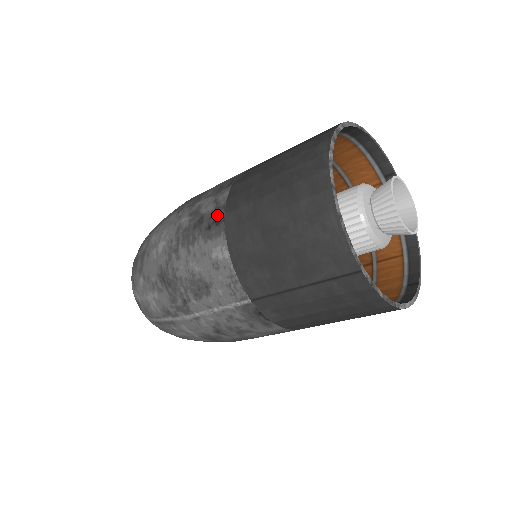
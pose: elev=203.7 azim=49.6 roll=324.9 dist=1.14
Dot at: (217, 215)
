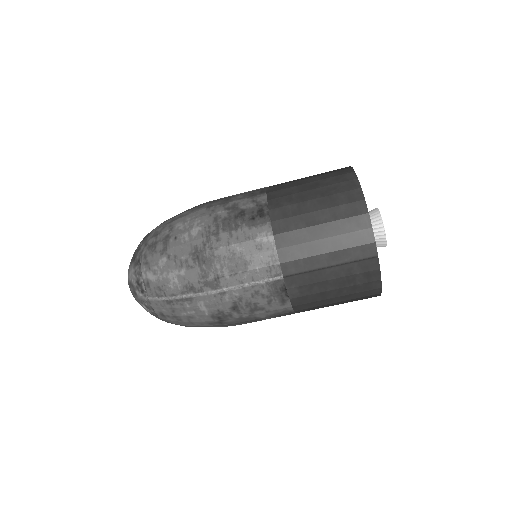
Dot at: (260, 210)
